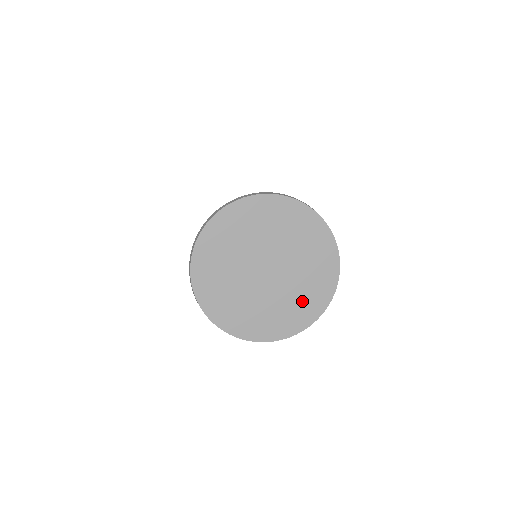
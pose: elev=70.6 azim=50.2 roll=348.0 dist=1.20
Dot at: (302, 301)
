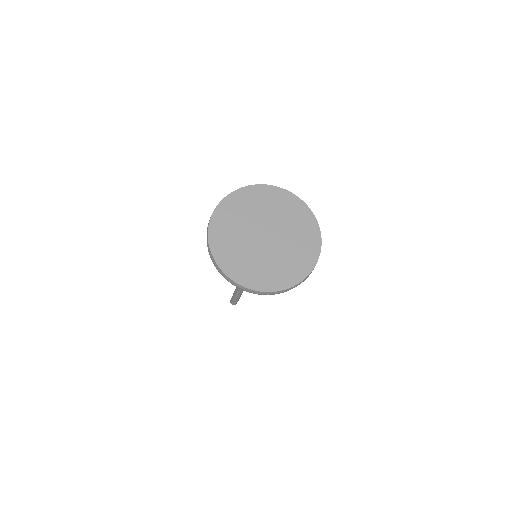
Dot at: (258, 271)
